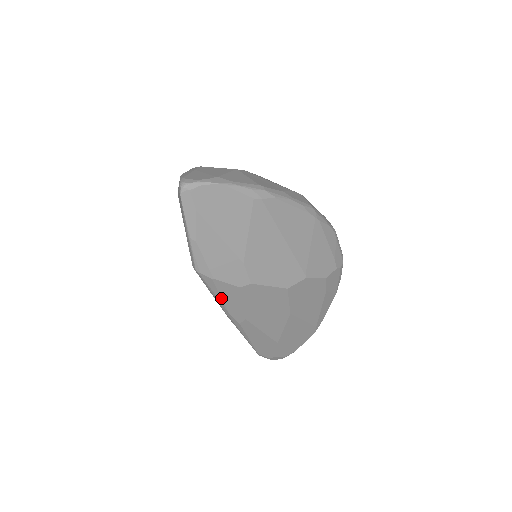
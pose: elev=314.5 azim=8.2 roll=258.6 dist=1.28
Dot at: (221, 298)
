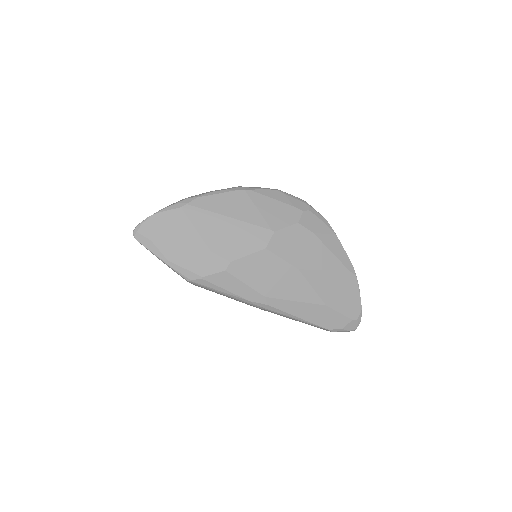
Dot at: (227, 291)
